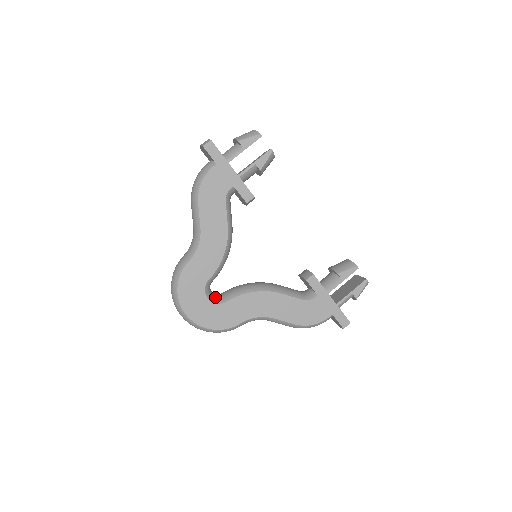
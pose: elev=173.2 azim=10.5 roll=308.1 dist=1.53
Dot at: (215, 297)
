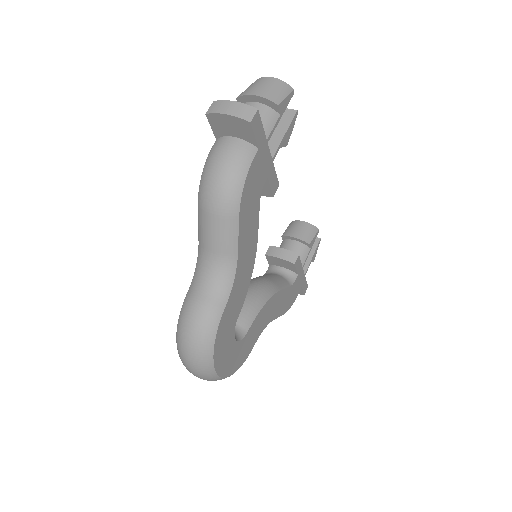
Dot at: occluded
